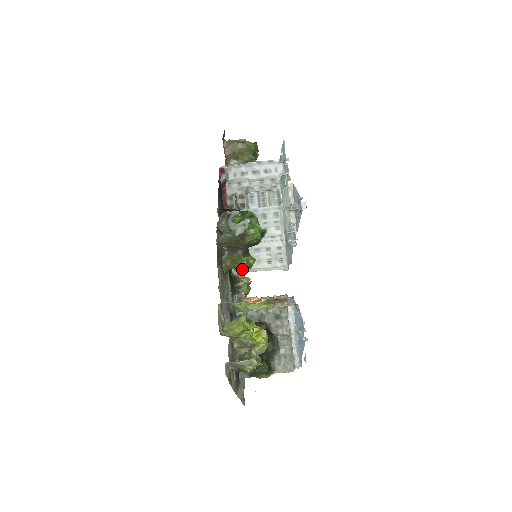
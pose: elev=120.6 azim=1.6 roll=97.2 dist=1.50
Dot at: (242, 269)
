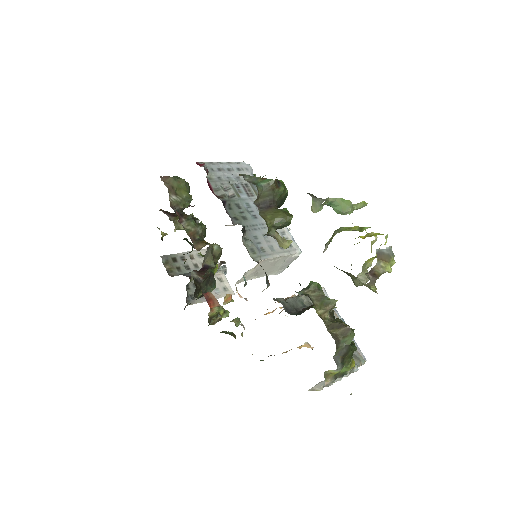
Dot at: (288, 218)
